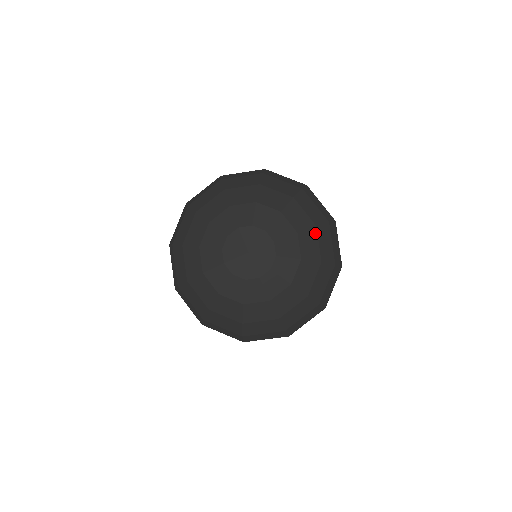
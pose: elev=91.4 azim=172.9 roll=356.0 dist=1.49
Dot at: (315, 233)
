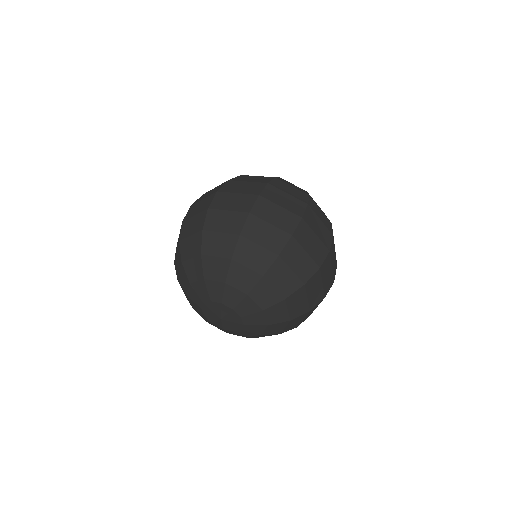
Dot at: (236, 265)
